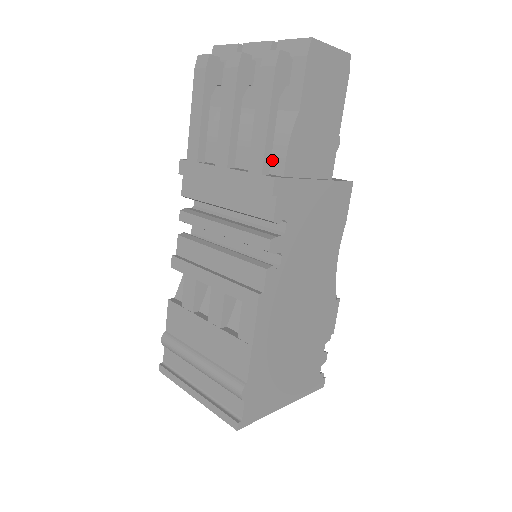
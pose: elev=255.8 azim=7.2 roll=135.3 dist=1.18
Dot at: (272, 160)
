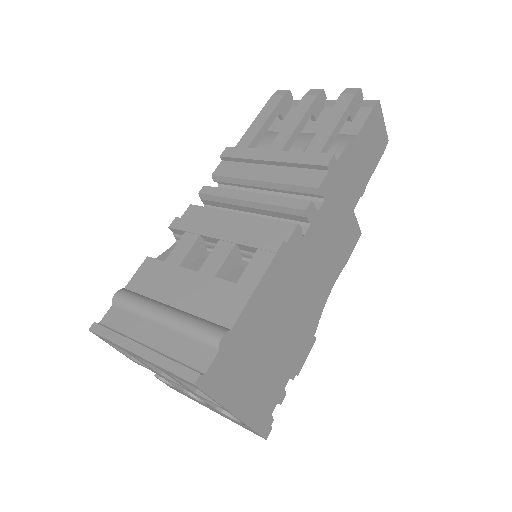
Dot at: occluded
